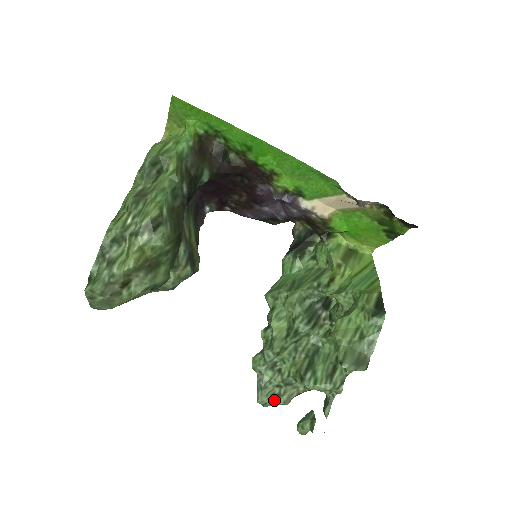
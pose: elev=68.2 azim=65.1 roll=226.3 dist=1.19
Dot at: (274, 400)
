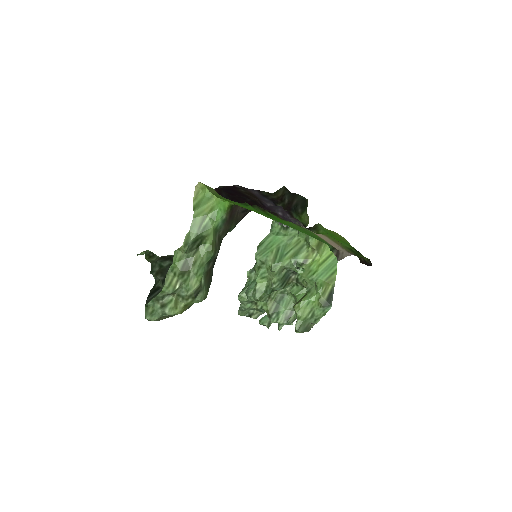
Dot at: (249, 316)
